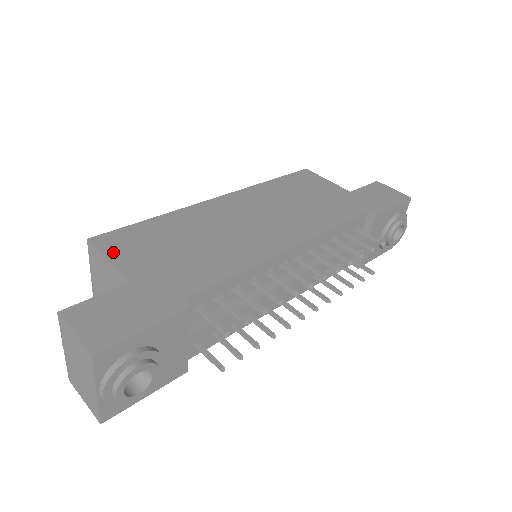
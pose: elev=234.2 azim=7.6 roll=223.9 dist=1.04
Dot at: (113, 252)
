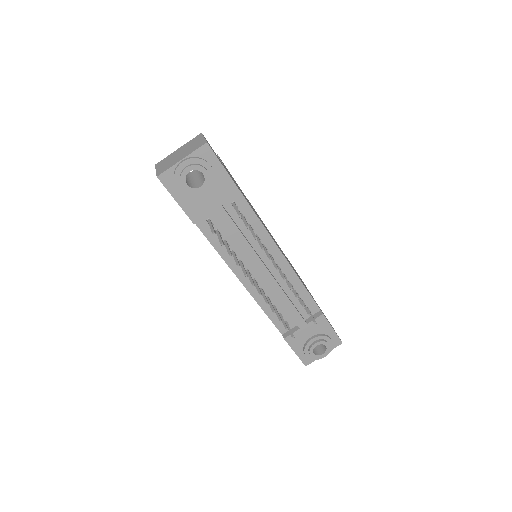
Dot at: occluded
